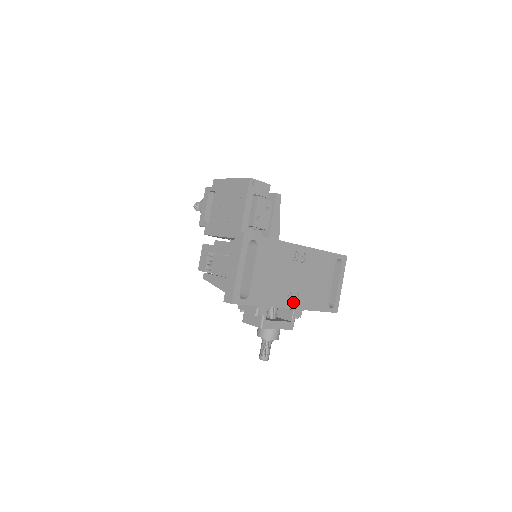
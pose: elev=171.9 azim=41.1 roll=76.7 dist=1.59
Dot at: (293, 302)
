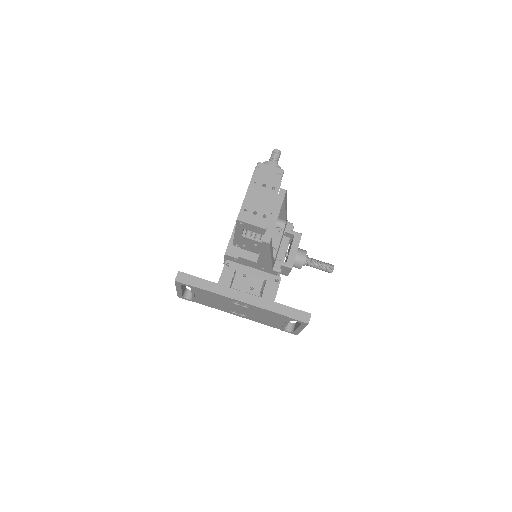
Dot at: (240, 315)
